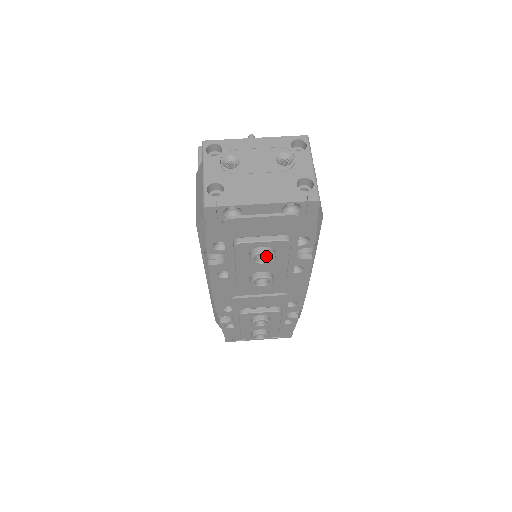
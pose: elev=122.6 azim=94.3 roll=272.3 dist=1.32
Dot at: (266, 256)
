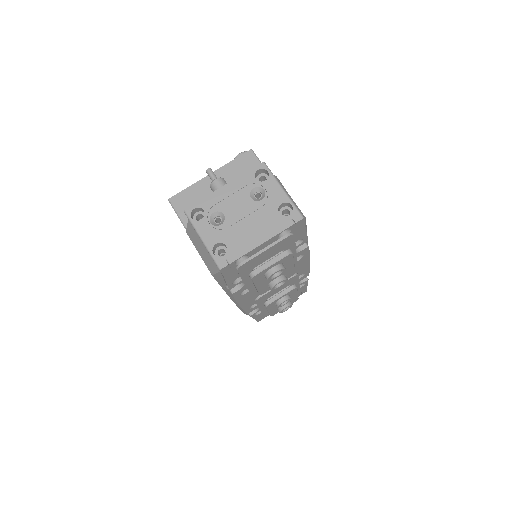
Dot at: occluded
